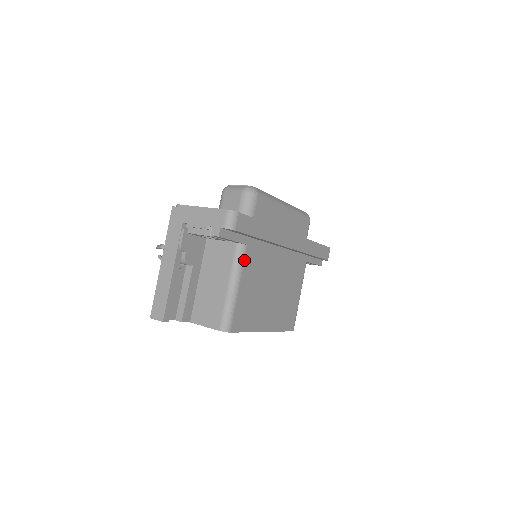
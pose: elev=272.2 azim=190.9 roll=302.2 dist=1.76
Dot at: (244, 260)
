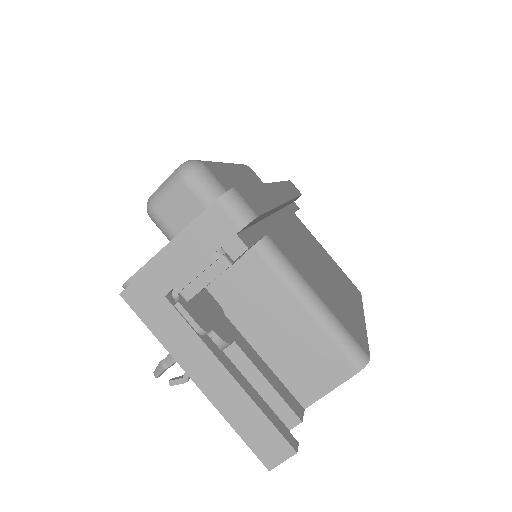
Dot at: (284, 256)
